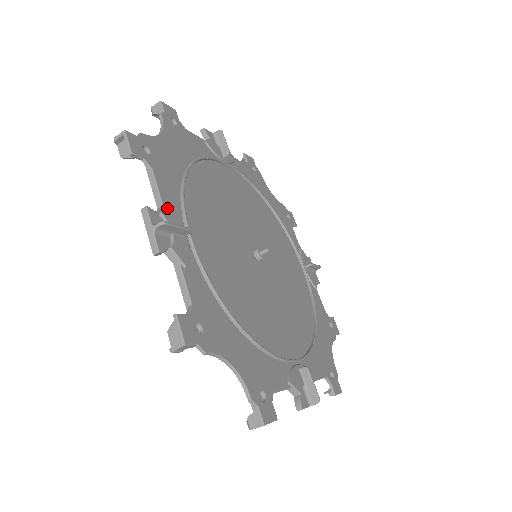
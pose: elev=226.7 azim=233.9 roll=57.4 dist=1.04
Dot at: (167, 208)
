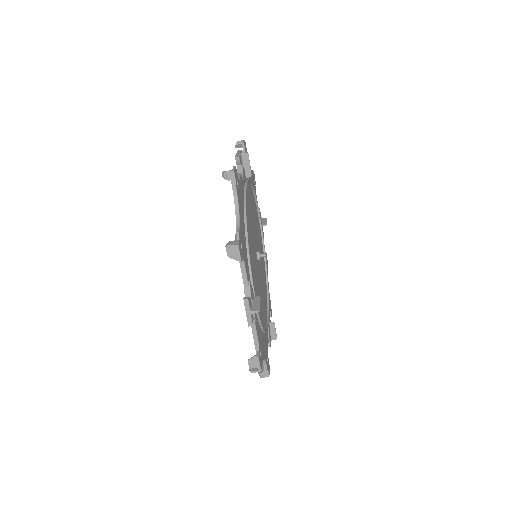
Dot at: occluded
